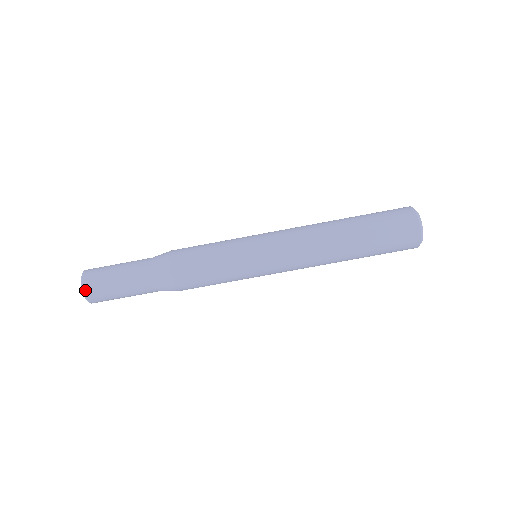
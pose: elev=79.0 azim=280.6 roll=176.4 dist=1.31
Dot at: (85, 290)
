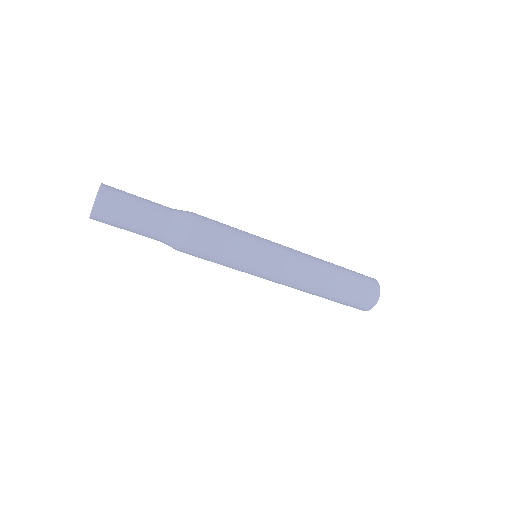
Dot at: occluded
